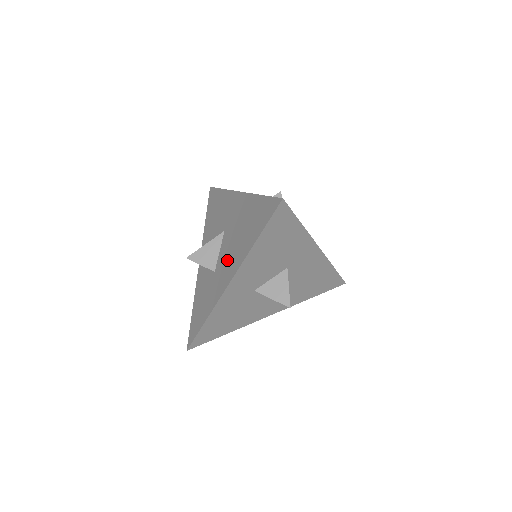
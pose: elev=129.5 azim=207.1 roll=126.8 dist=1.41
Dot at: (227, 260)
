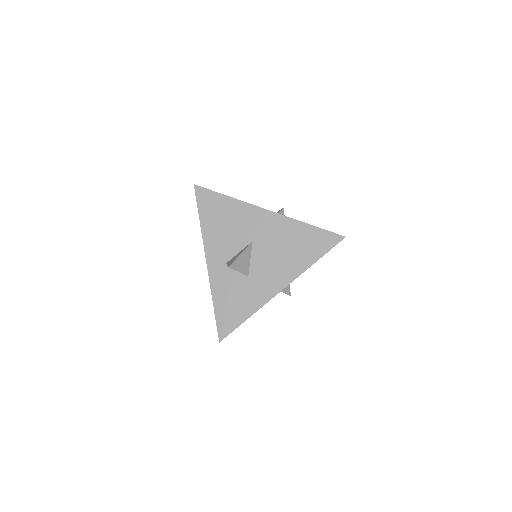
Dot at: occluded
